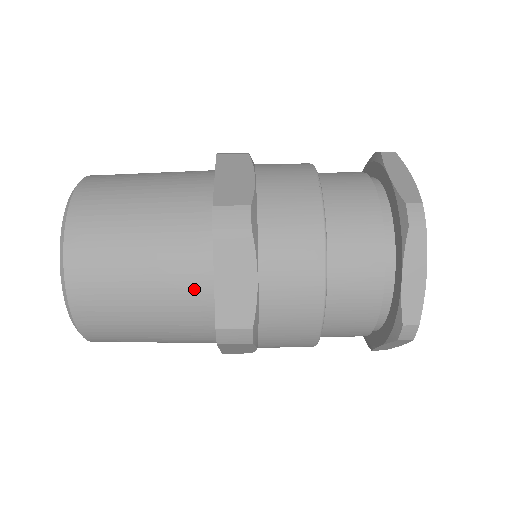
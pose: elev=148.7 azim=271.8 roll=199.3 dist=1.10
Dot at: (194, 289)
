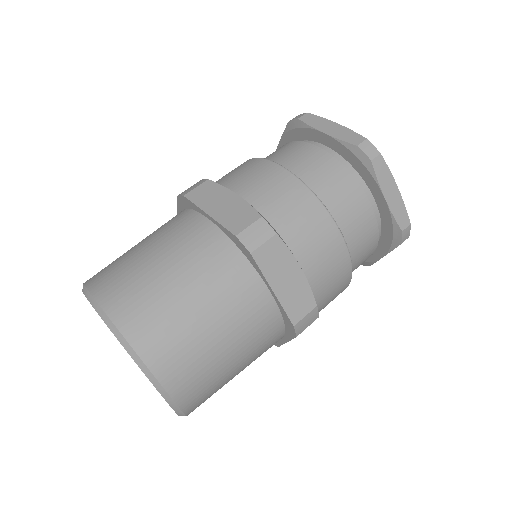
Dot at: occluded
